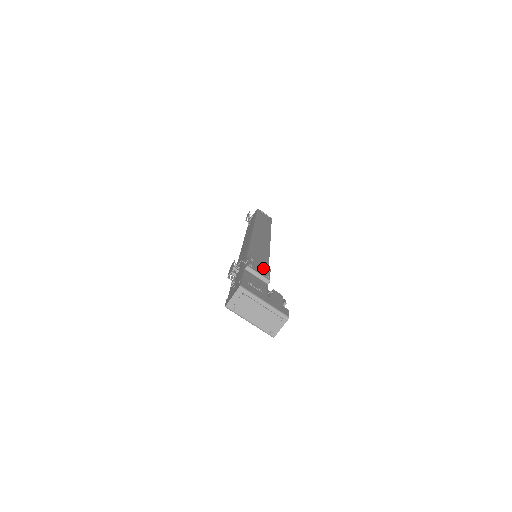
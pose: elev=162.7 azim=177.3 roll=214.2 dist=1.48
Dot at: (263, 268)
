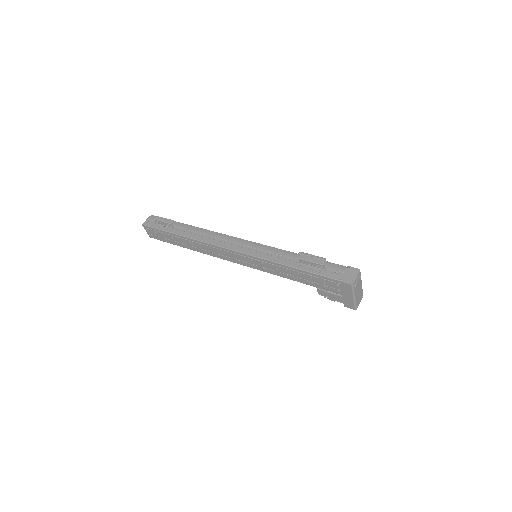
Dot at: occluded
